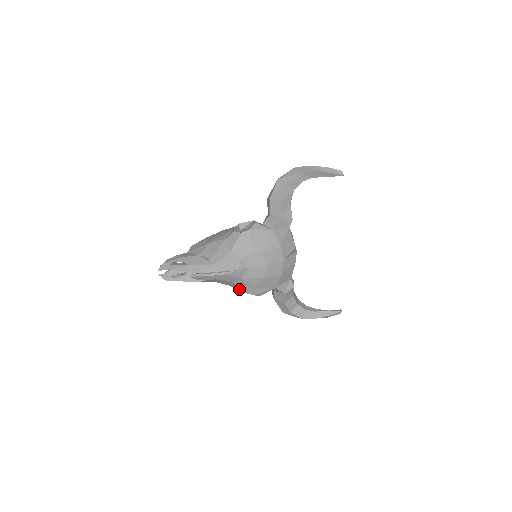
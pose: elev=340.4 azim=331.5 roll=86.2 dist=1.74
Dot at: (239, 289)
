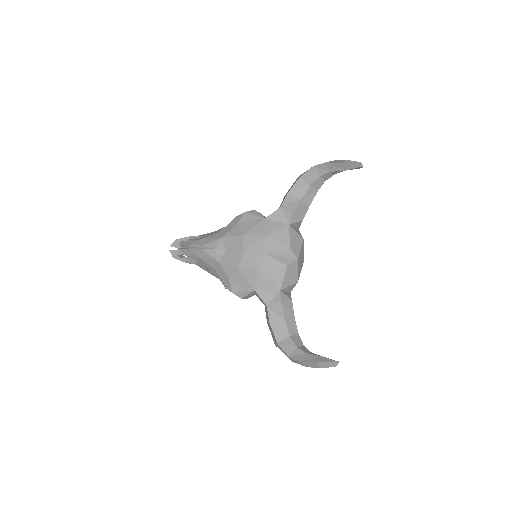
Dot at: (222, 282)
